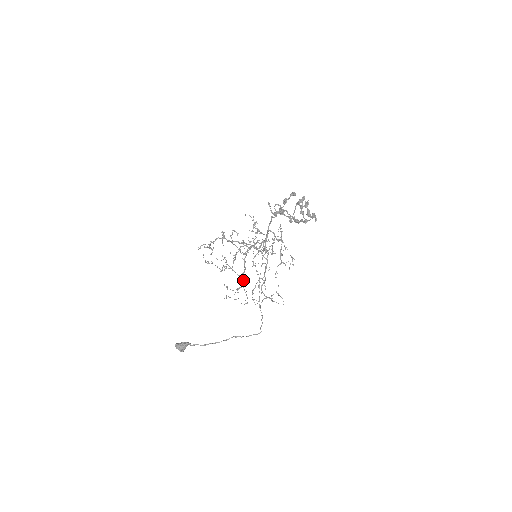
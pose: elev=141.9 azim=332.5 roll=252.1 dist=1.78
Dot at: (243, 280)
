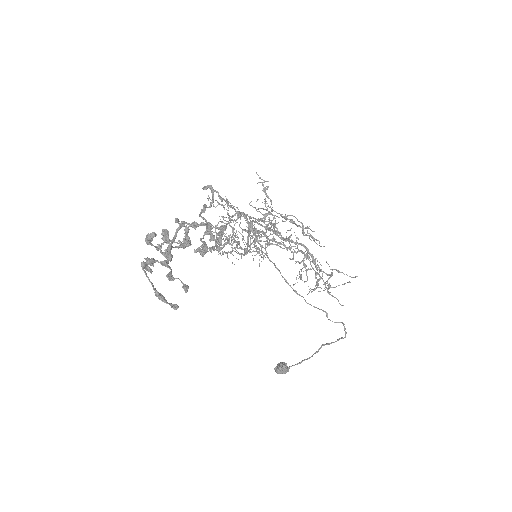
Dot at: occluded
